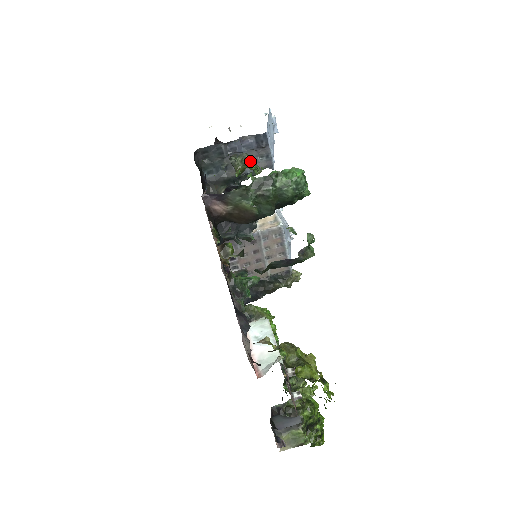
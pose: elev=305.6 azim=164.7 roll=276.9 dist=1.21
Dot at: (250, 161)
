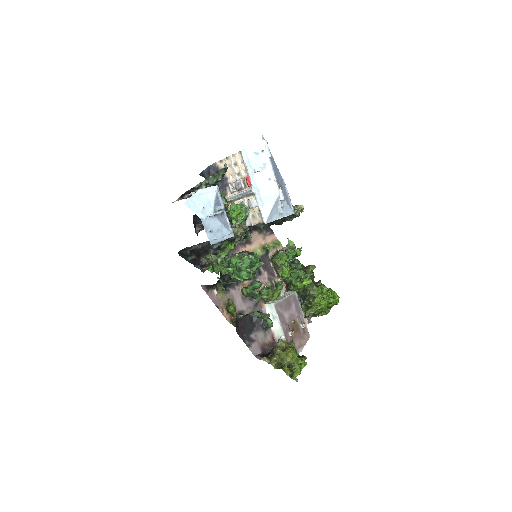
Dot at: (213, 259)
